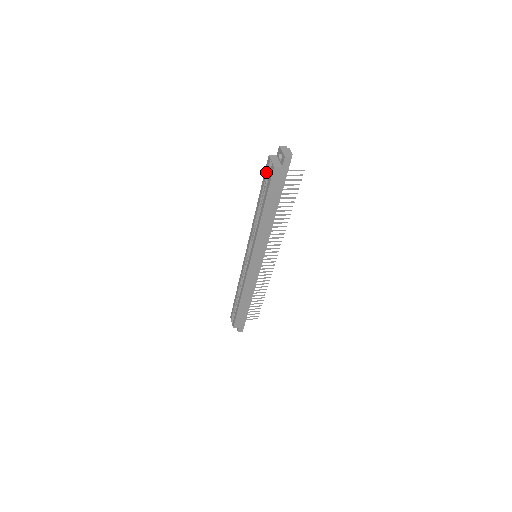
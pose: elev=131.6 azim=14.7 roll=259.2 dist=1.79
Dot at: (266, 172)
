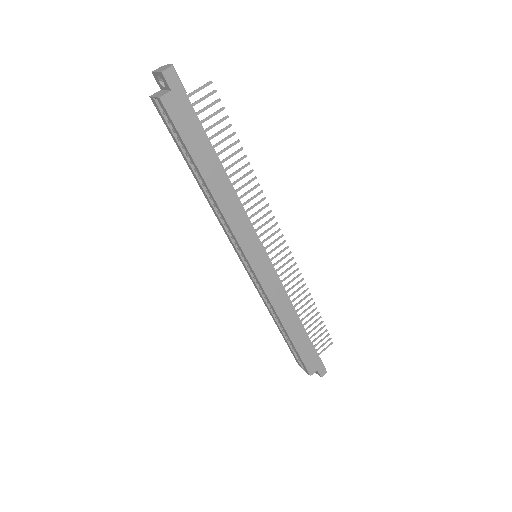
Dot at: (165, 123)
